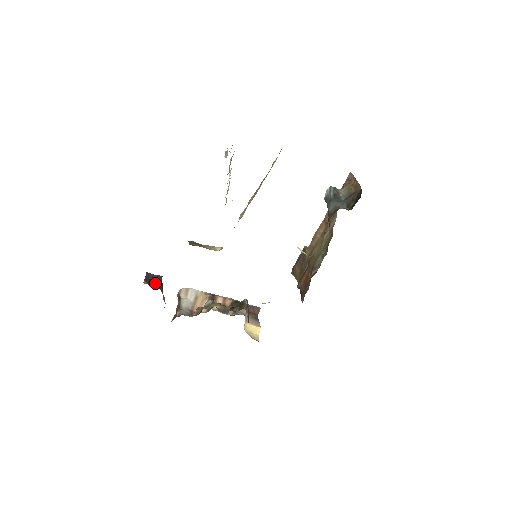
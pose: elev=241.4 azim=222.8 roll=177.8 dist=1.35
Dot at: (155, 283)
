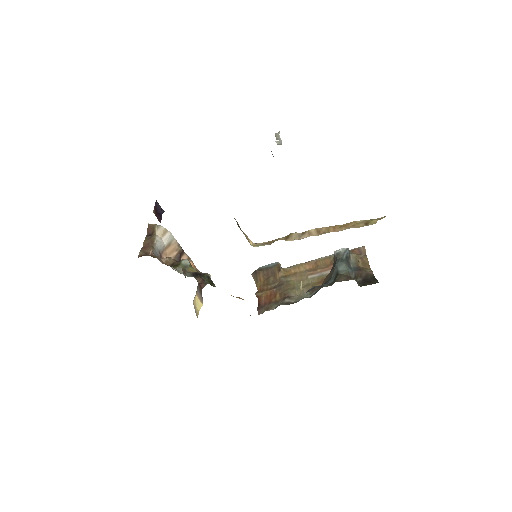
Dot at: (160, 217)
